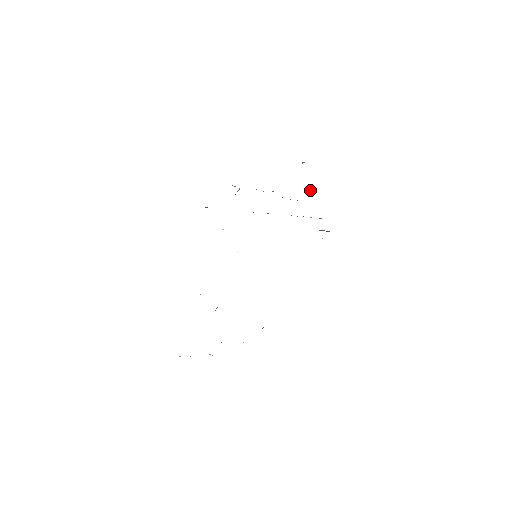
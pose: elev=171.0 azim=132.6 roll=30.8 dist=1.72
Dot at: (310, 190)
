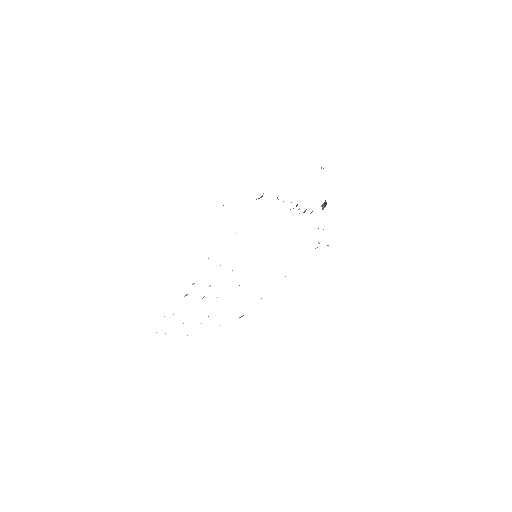
Dot at: occluded
